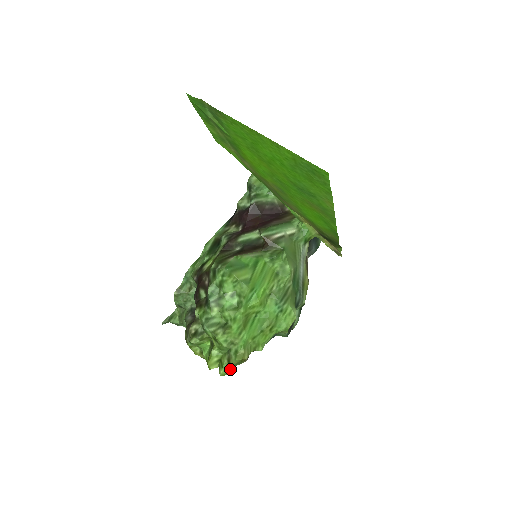
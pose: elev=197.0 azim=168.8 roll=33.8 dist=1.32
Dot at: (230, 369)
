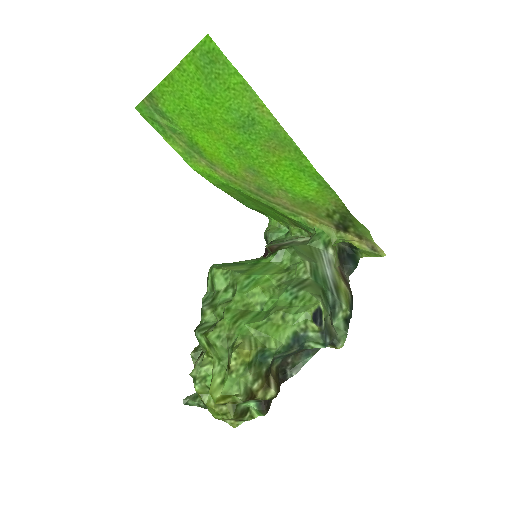
Dot at: (236, 384)
